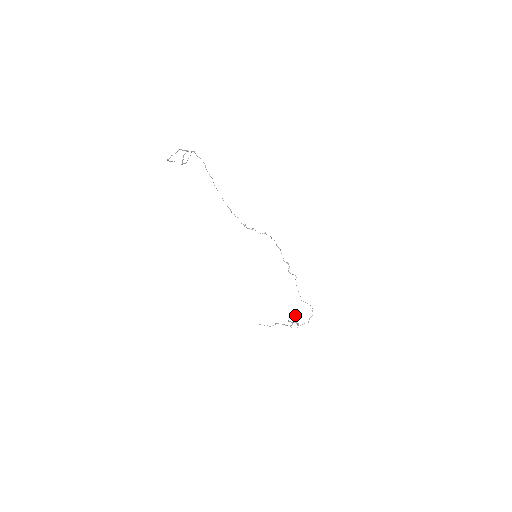
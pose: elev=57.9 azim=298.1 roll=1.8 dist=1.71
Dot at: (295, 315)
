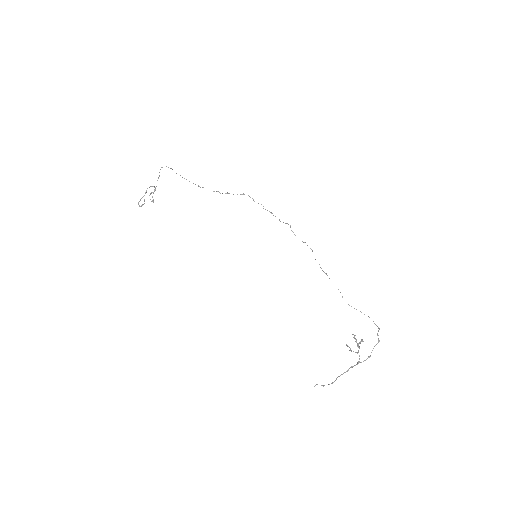
Dot at: (352, 334)
